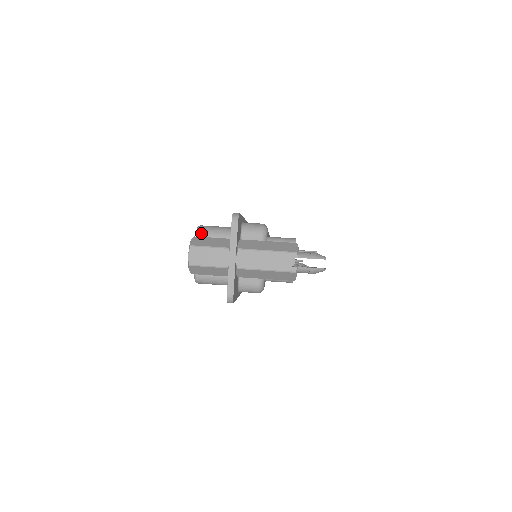
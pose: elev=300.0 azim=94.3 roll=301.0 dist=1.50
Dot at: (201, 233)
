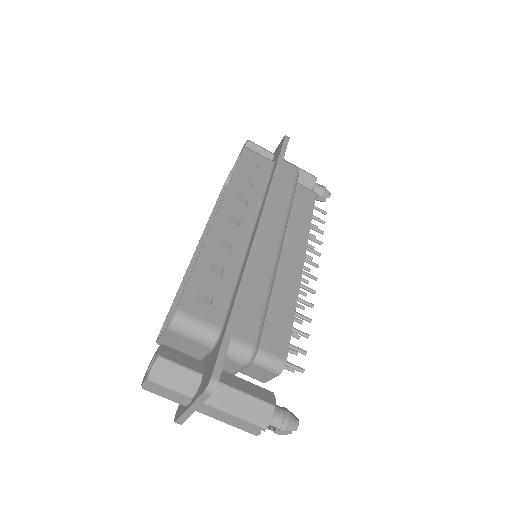
Dot at: (175, 327)
